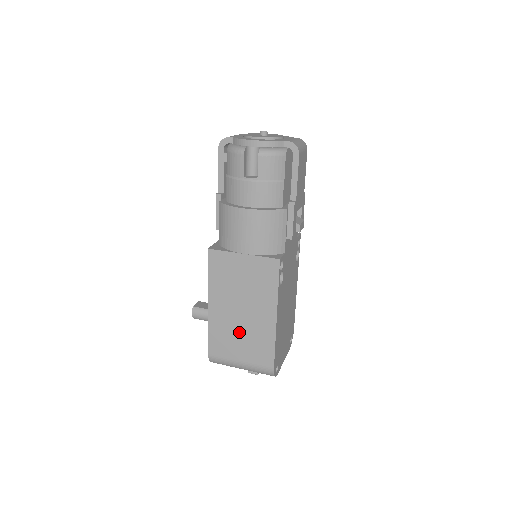
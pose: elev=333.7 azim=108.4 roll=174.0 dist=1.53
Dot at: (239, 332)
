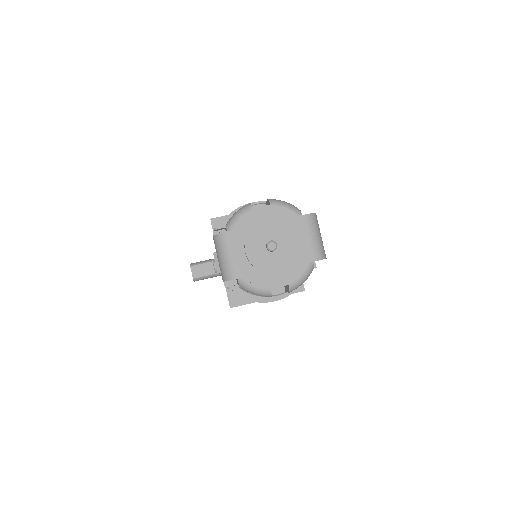
Dot at: occluded
